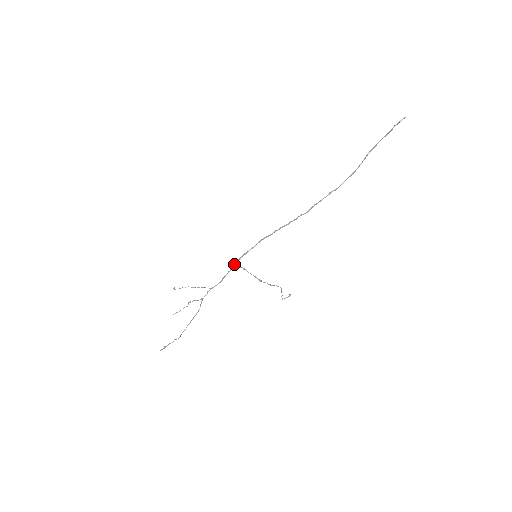
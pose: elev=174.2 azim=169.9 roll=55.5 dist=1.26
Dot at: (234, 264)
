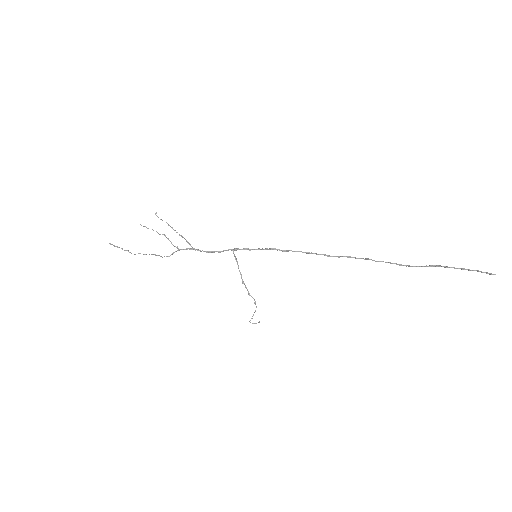
Dot at: (230, 249)
